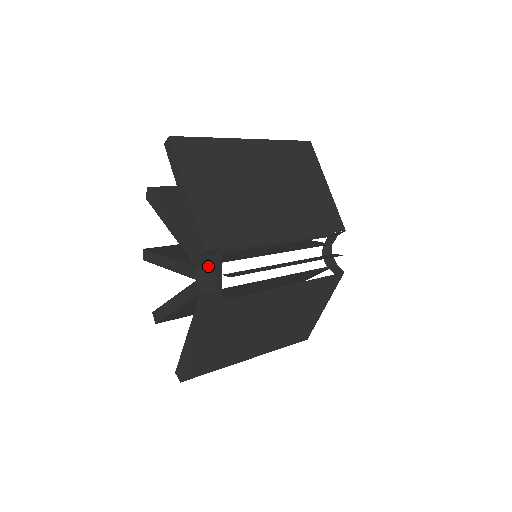
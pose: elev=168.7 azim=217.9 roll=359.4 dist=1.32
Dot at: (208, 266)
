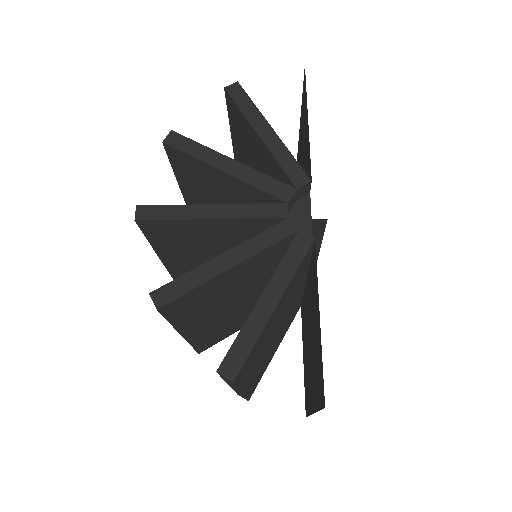
Dot at: occluded
